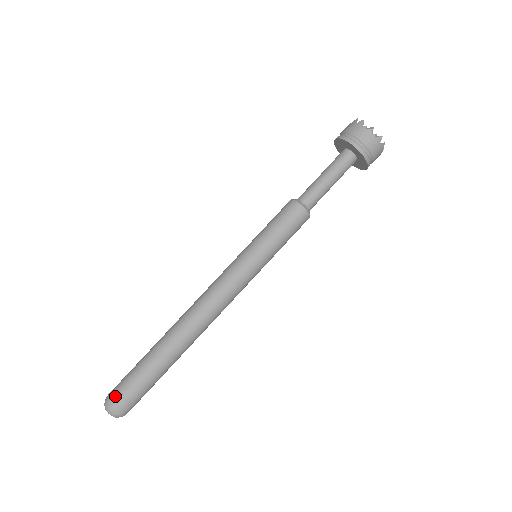
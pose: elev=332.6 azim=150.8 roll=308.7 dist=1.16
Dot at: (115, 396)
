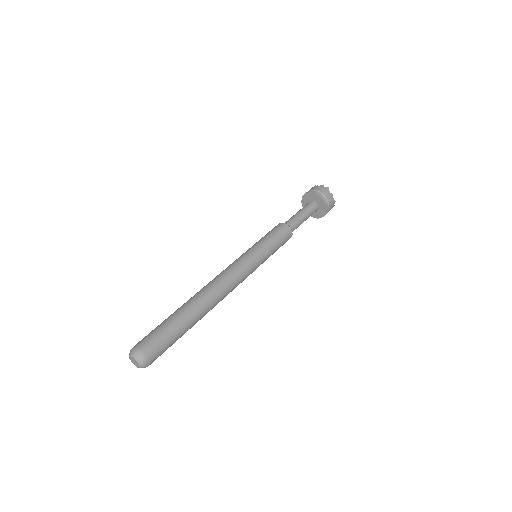
Dot at: (149, 347)
